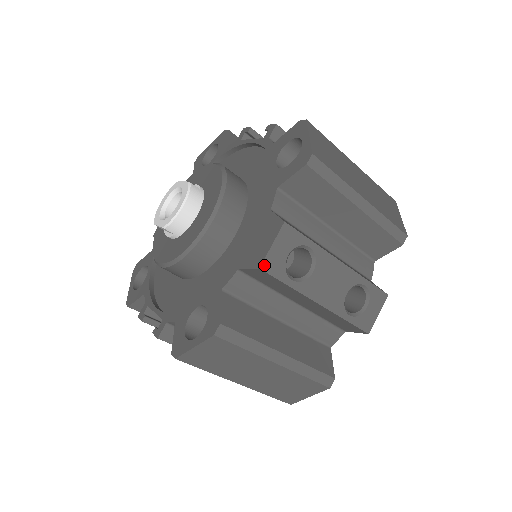
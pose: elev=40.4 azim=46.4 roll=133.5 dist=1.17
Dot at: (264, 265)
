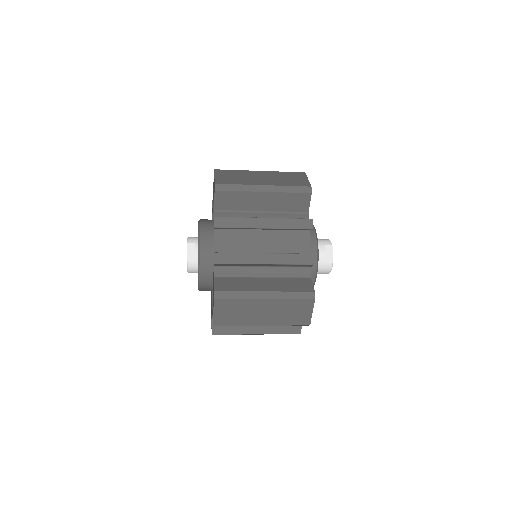
Dot at: occluded
